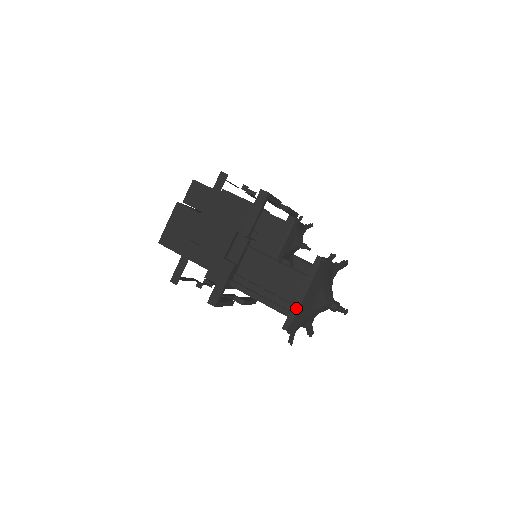
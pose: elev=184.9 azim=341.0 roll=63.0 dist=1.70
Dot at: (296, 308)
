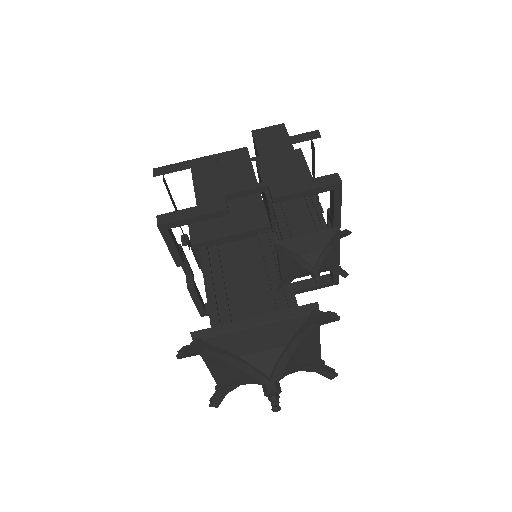
Dot at: (231, 328)
